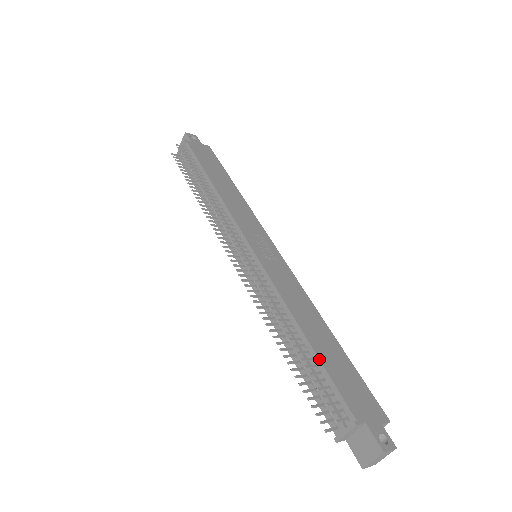
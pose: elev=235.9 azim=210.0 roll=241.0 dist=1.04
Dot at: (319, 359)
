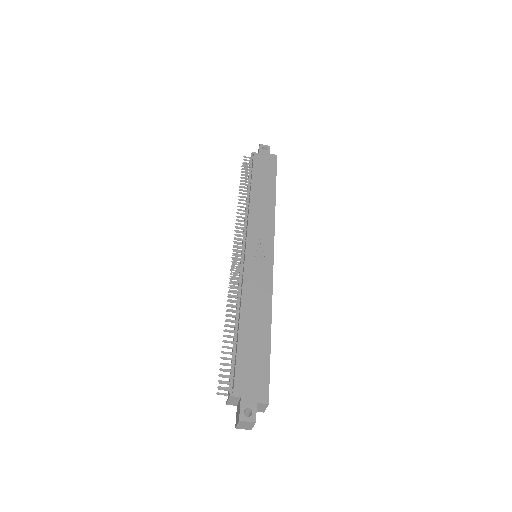
Dot at: (237, 344)
